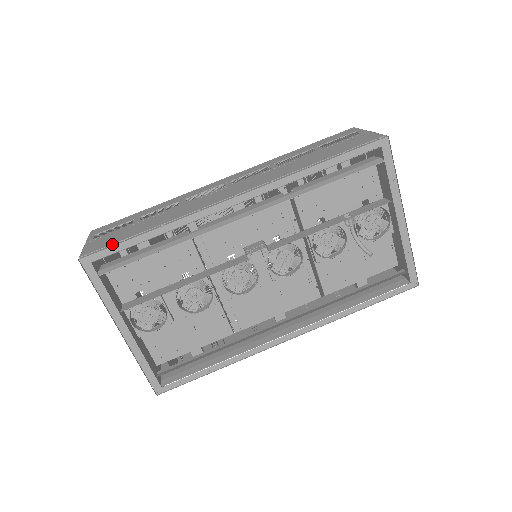
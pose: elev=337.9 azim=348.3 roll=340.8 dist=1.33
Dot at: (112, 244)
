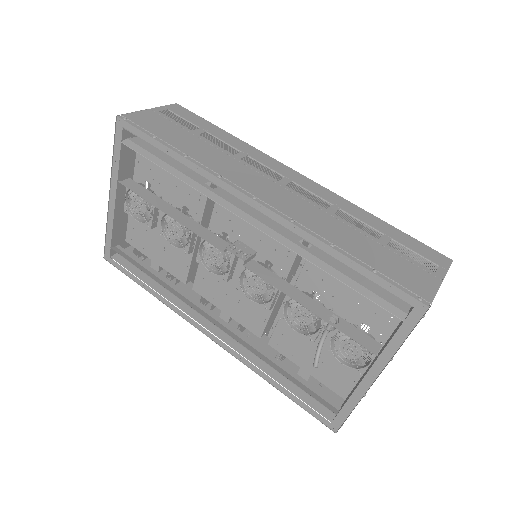
Dot at: (146, 130)
